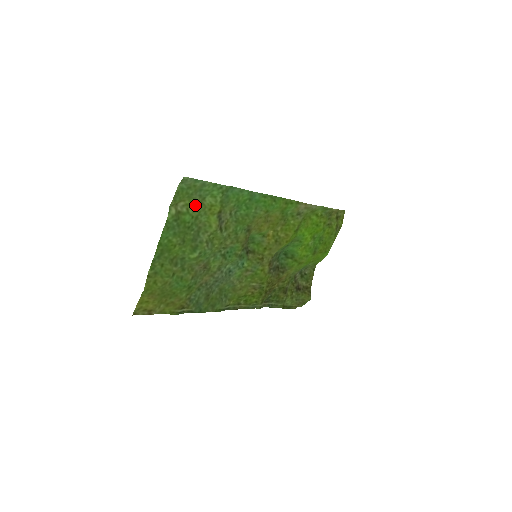
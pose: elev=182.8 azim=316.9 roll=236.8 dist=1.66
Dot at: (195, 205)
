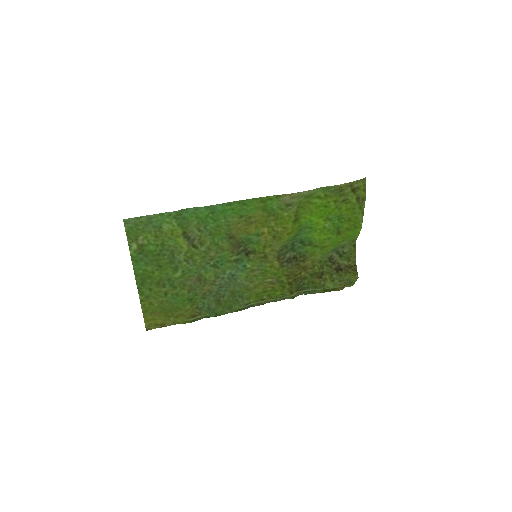
Dot at: (154, 235)
